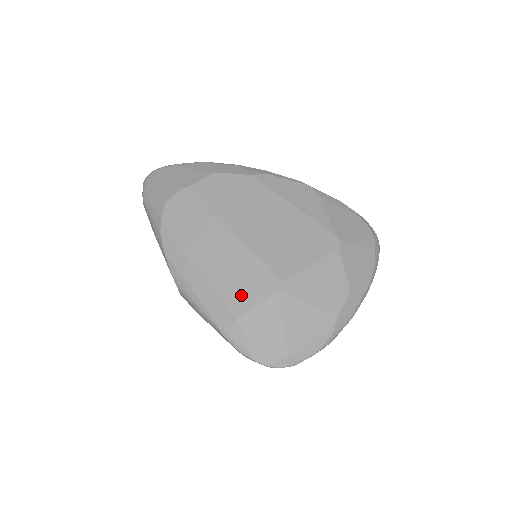
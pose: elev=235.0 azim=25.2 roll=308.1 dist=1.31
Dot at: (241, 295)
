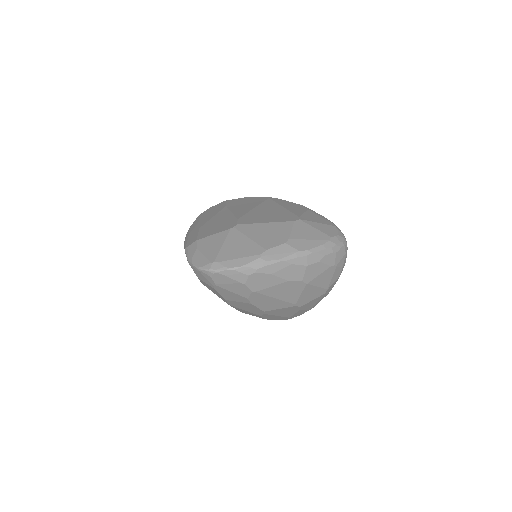
Dot at: (210, 231)
